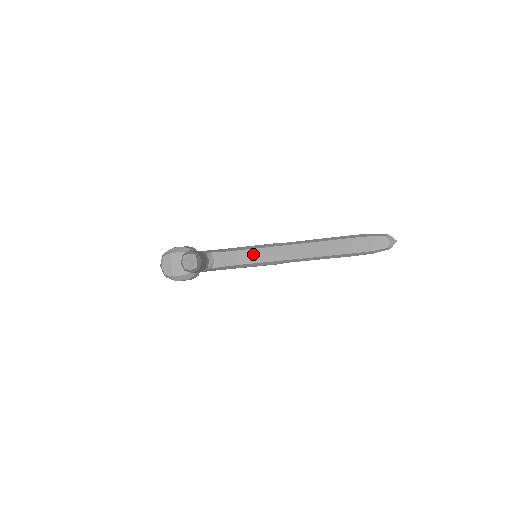
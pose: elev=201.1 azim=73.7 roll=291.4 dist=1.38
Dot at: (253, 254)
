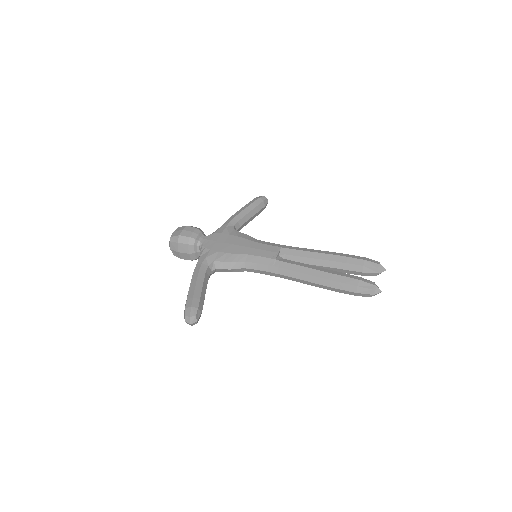
Dot at: (252, 267)
